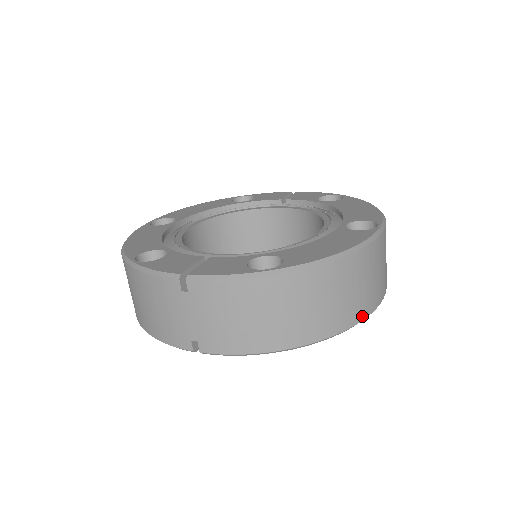
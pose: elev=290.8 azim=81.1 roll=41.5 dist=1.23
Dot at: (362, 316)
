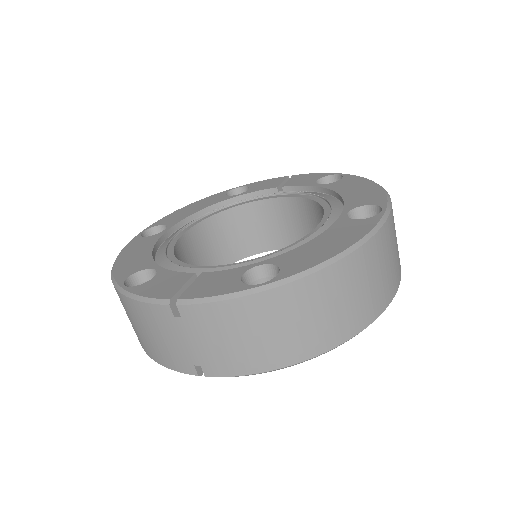
Dot at: (376, 314)
